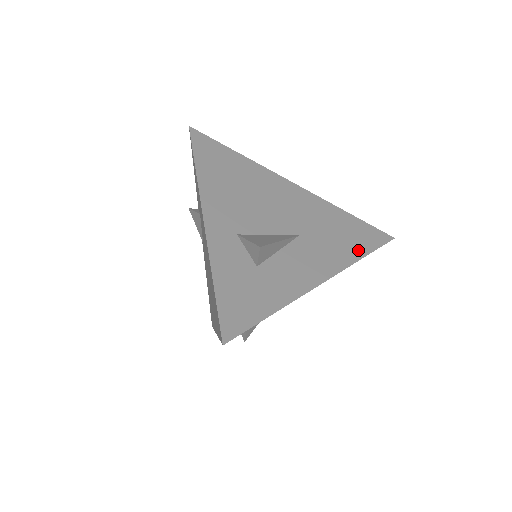
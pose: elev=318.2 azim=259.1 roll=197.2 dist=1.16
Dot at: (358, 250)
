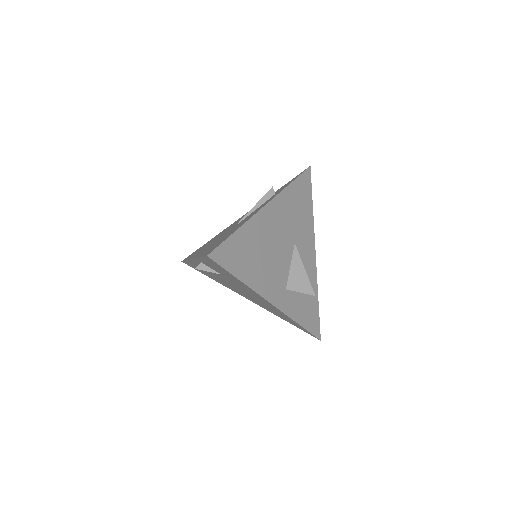
Dot at: (309, 208)
